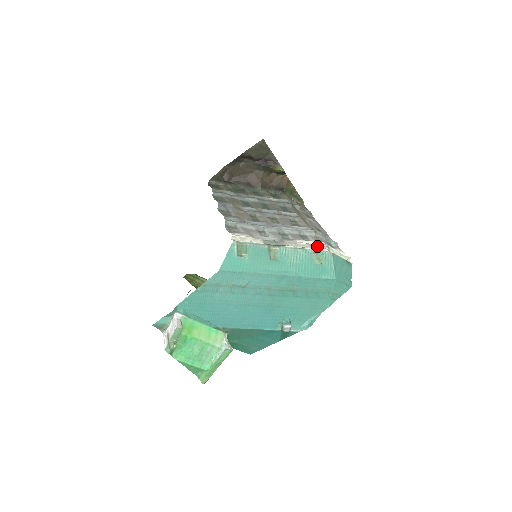
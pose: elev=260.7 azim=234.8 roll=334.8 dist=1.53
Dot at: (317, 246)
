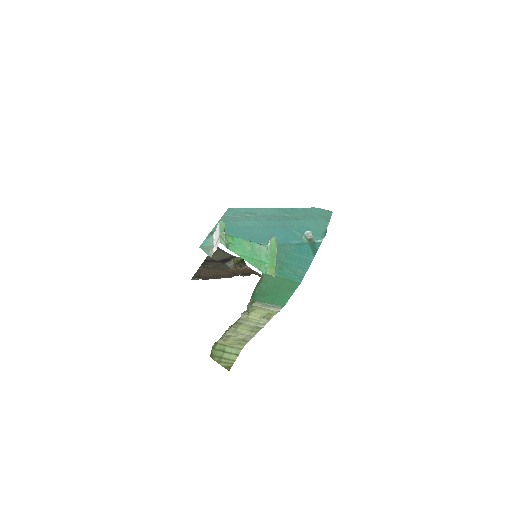
Dot at: occluded
